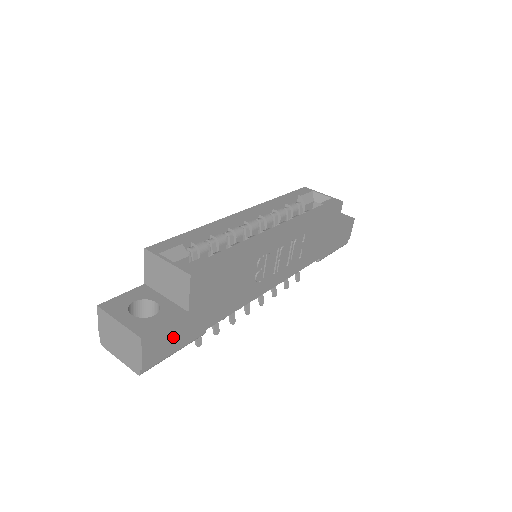
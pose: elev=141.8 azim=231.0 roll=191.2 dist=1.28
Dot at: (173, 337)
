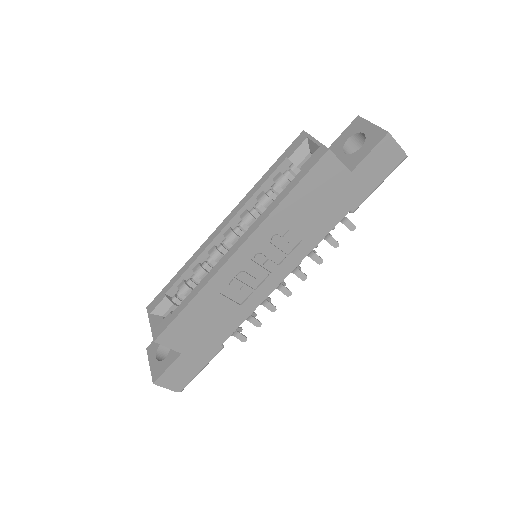
Dot at: (185, 368)
